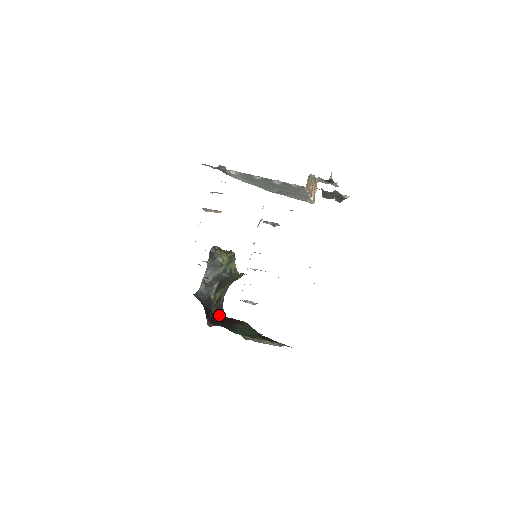
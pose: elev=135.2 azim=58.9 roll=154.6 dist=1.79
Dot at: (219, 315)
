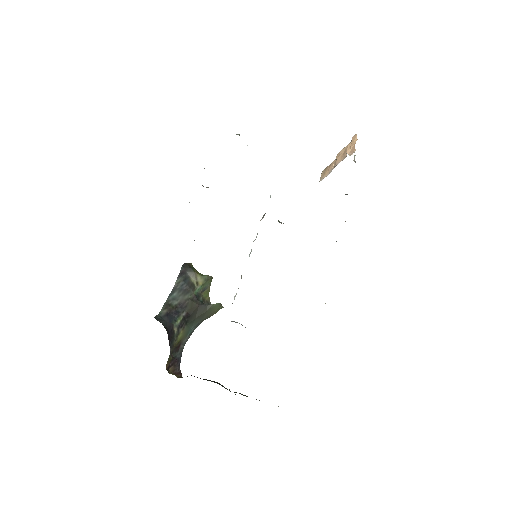
Dot at: (173, 373)
